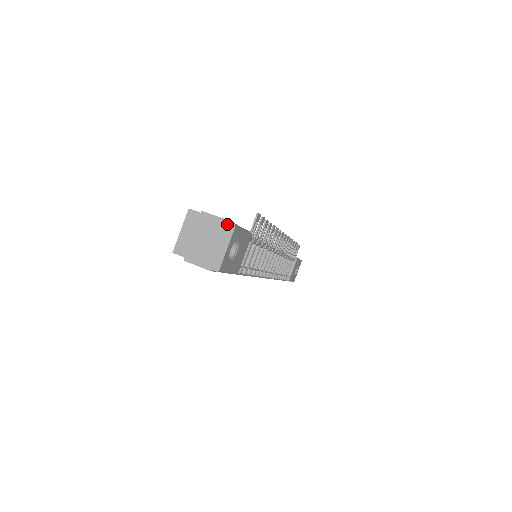
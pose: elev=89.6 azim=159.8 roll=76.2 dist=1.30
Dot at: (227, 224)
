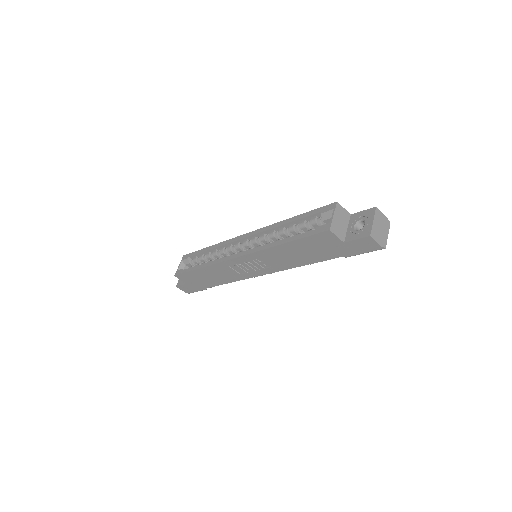
Dot at: (387, 220)
